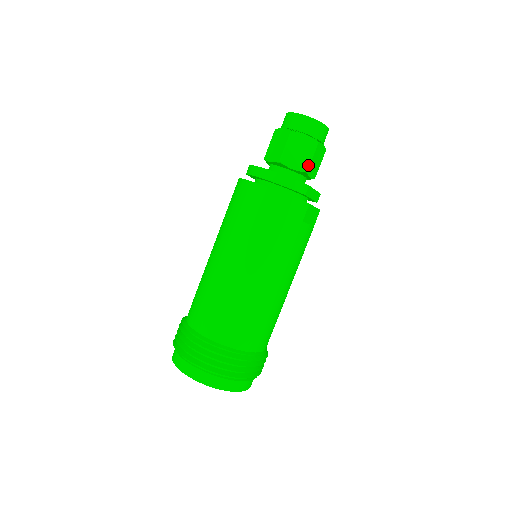
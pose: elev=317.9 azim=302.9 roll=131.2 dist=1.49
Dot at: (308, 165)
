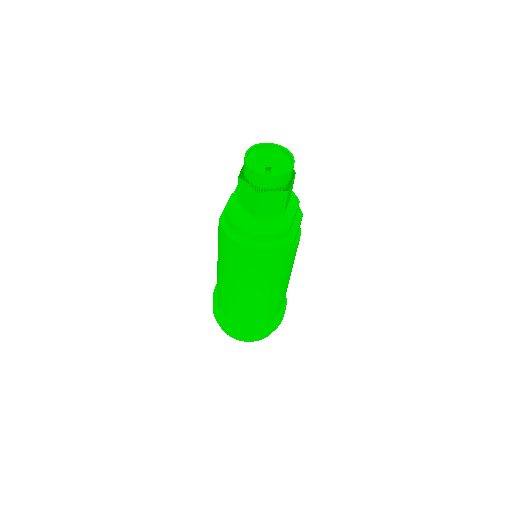
Dot at: (284, 209)
